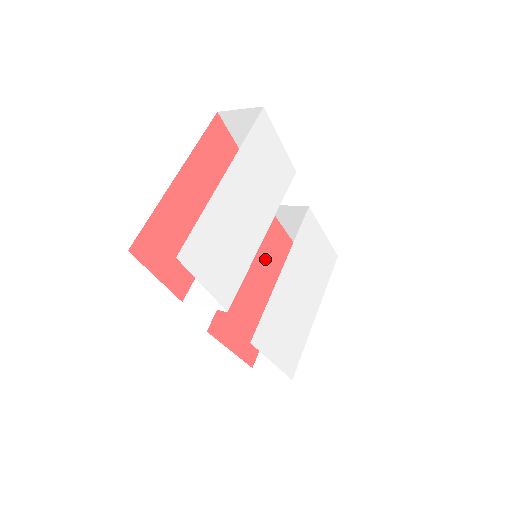
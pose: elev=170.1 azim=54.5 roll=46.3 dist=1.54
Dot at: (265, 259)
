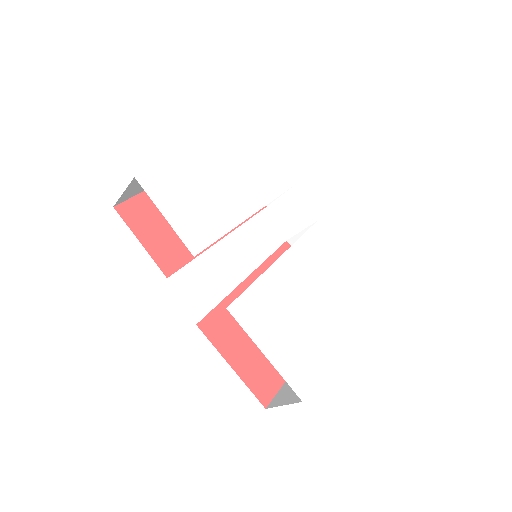
Dot at: occluded
